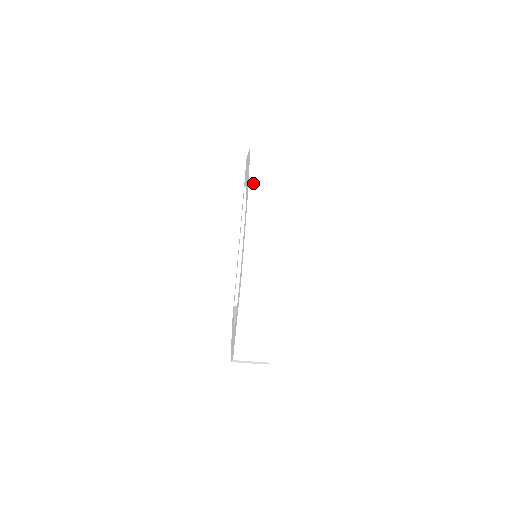
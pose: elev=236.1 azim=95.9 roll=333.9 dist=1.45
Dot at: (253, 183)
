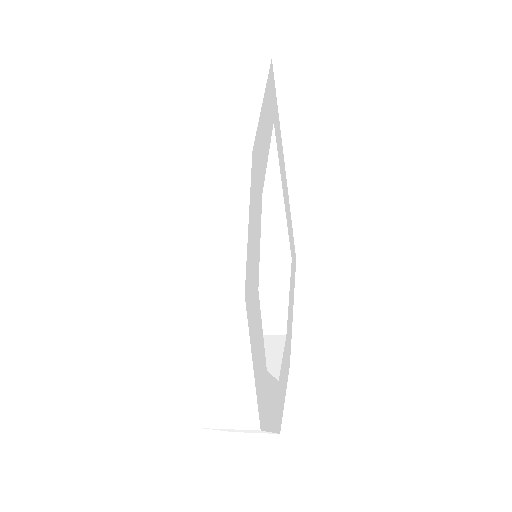
Dot at: (183, 303)
